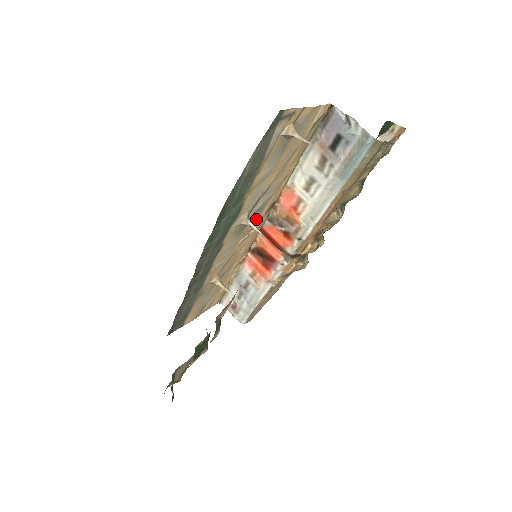
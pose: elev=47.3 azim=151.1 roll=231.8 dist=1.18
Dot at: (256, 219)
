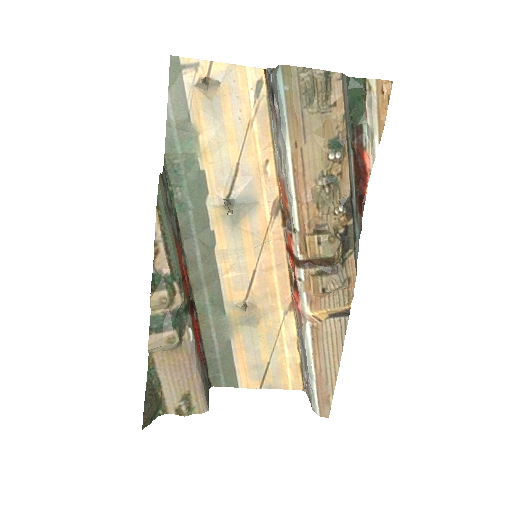
Dot at: (258, 218)
